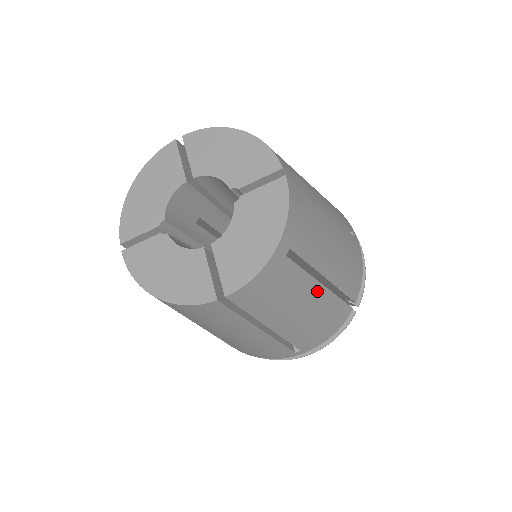
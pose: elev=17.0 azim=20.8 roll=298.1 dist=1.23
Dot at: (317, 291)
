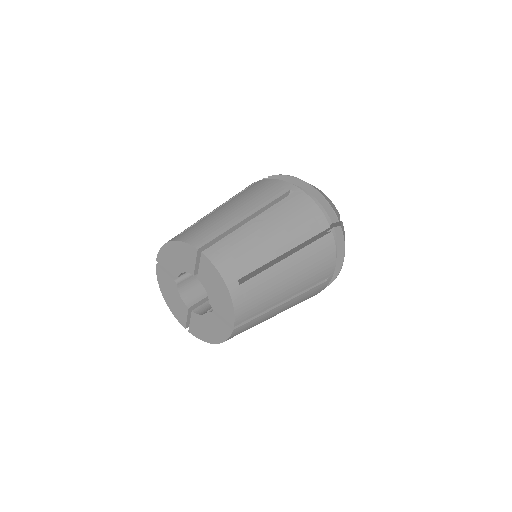
Dot at: occluded
